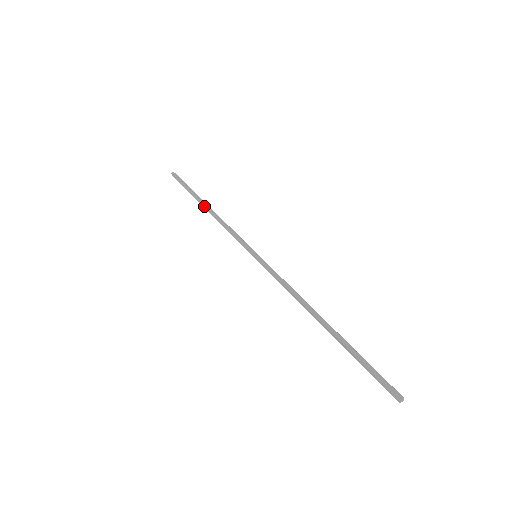
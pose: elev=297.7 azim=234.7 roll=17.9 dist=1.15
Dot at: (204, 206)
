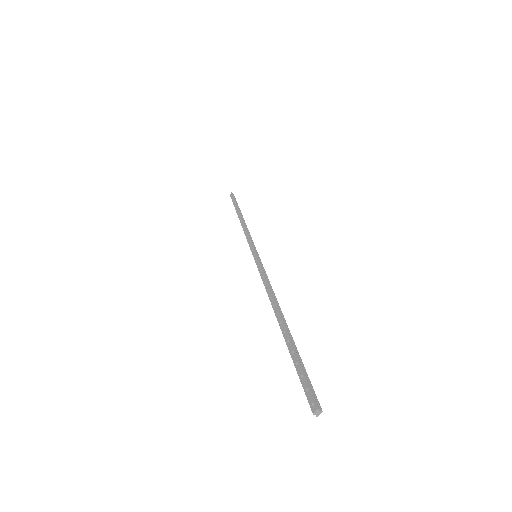
Dot at: (238, 217)
